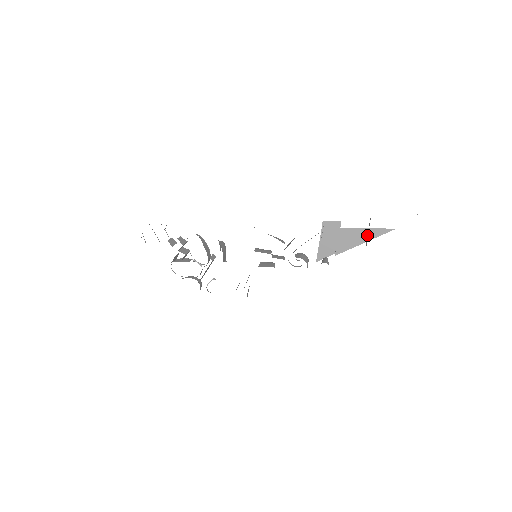
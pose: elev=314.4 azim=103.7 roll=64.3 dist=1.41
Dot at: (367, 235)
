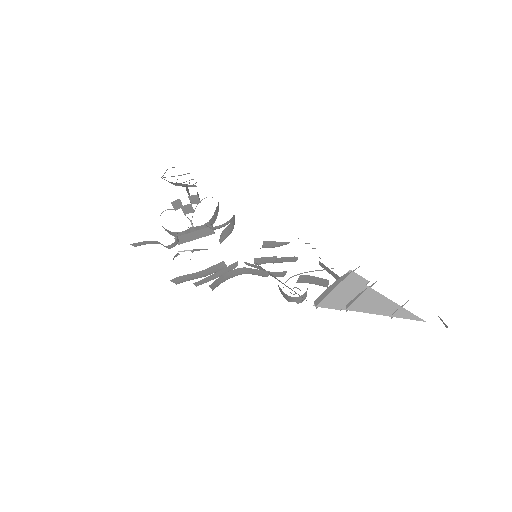
Dot at: (389, 309)
